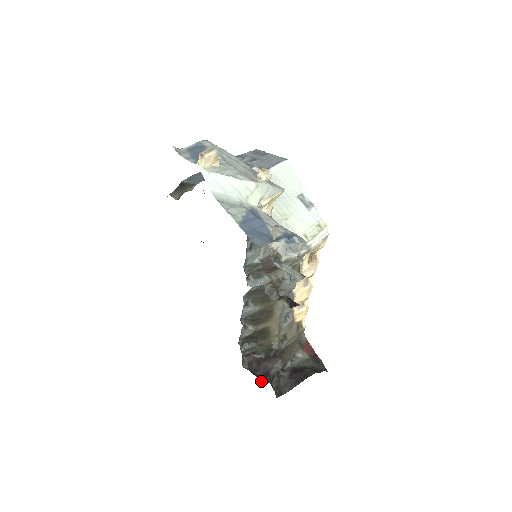
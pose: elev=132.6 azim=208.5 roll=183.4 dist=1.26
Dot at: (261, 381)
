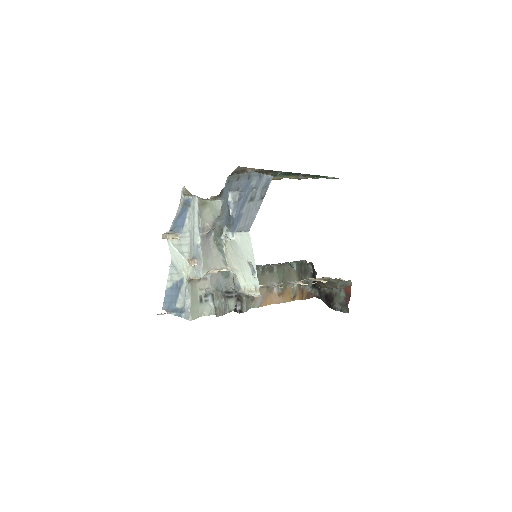
Dot at: occluded
